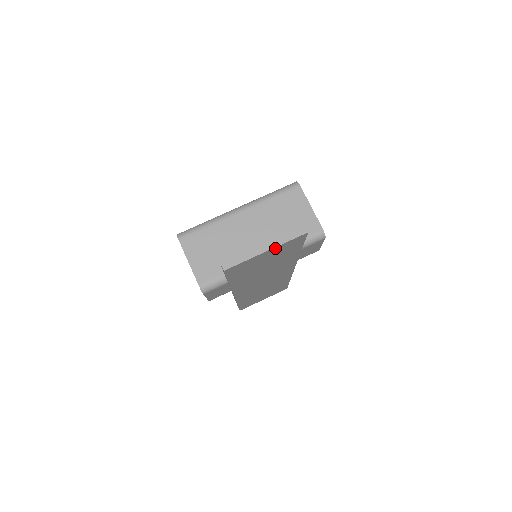
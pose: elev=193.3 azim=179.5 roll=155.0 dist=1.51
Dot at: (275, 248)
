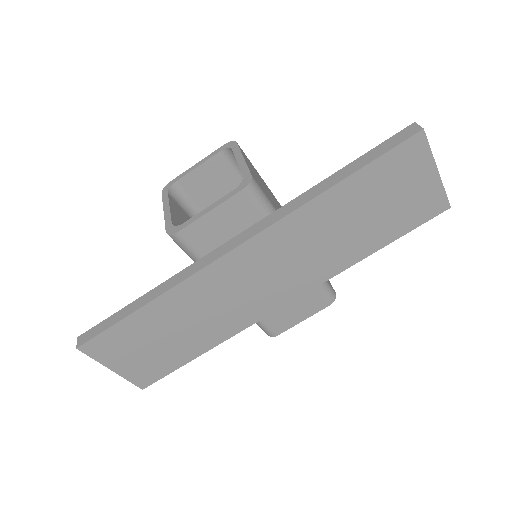
Dot at: (436, 182)
